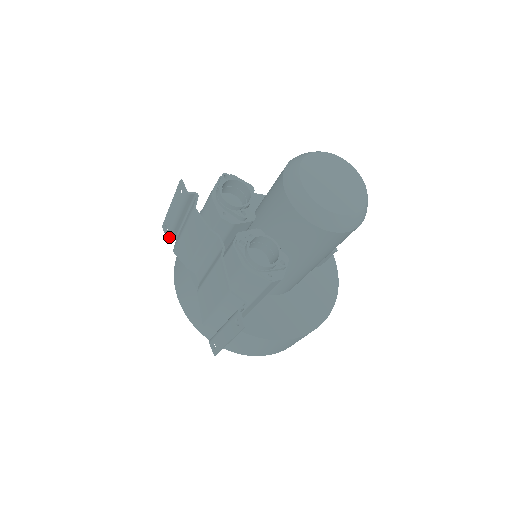
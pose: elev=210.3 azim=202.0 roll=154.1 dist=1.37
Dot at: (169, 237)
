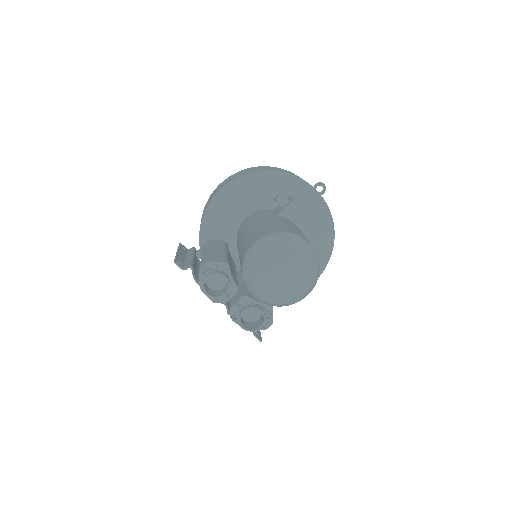
Dot at: occluded
